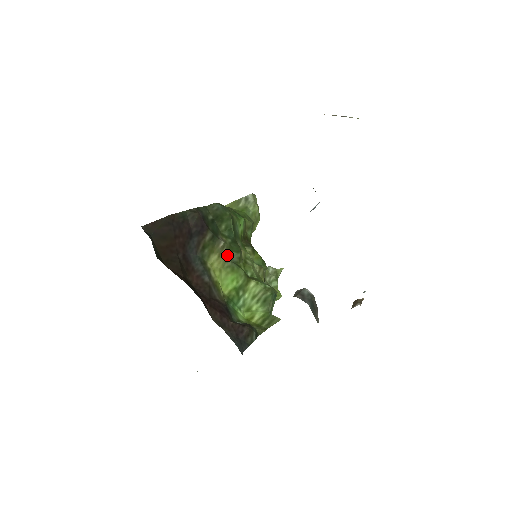
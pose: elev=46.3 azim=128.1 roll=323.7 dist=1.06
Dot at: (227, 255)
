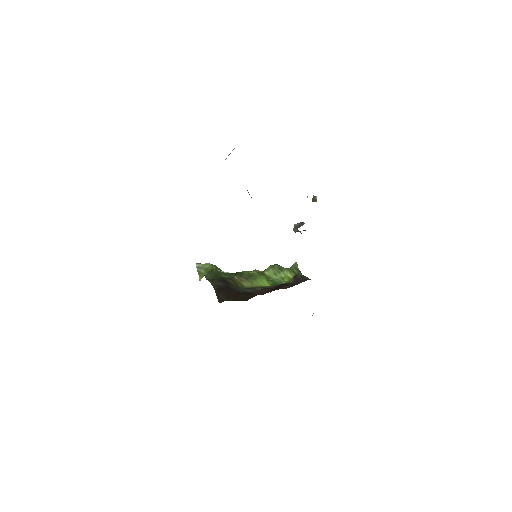
Dot at: (244, 278)
